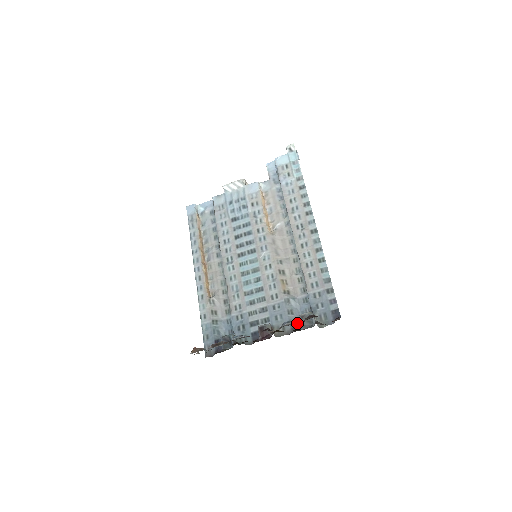
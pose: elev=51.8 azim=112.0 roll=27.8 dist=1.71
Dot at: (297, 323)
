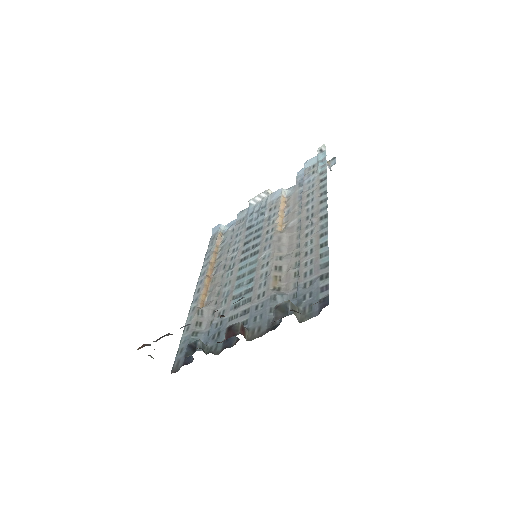
Dot at: (277, 322)
